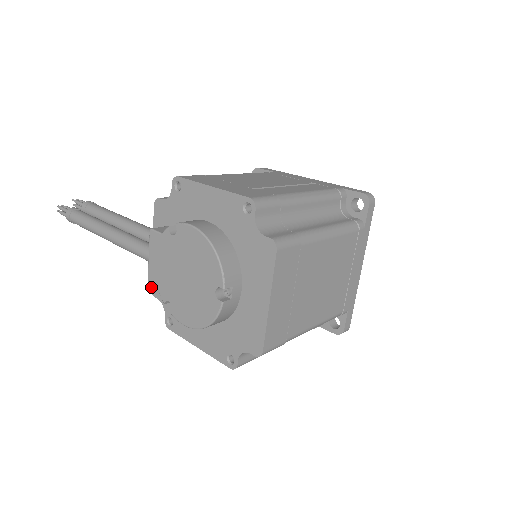
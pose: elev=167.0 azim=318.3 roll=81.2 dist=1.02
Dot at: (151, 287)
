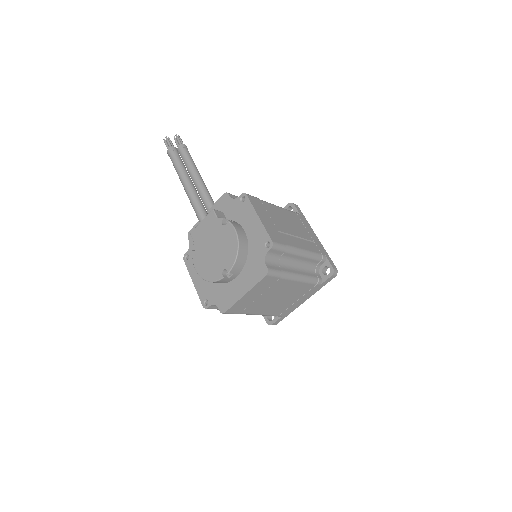
Dot at: (191, 236)
